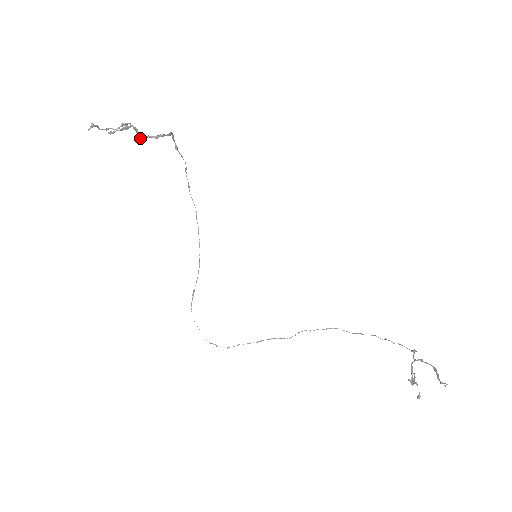
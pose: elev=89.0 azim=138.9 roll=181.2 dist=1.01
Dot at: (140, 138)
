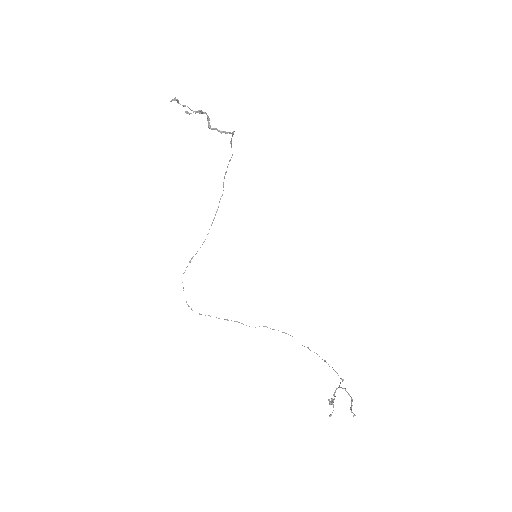
Dot at: (208, 127)
